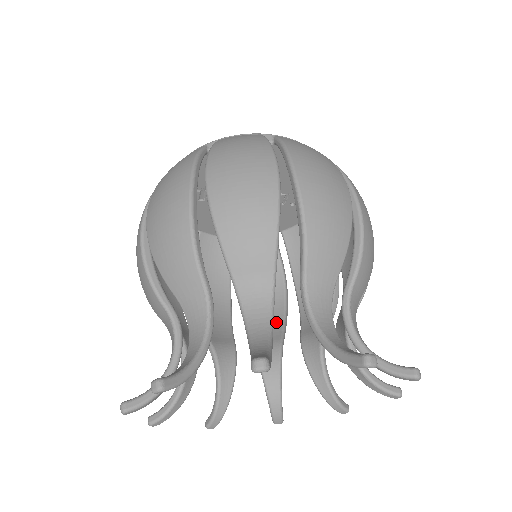
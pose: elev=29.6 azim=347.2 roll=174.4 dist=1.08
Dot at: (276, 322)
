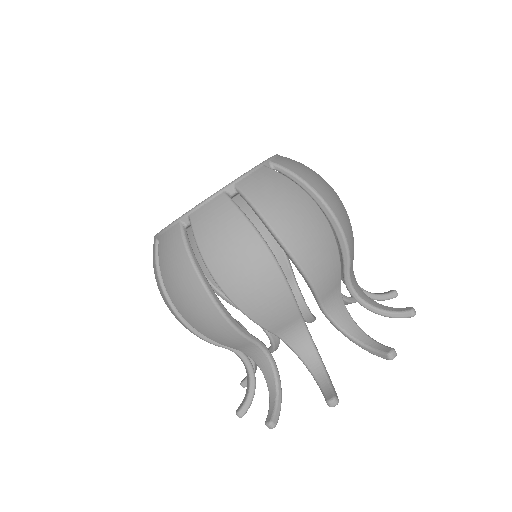
Dot at: occluded
